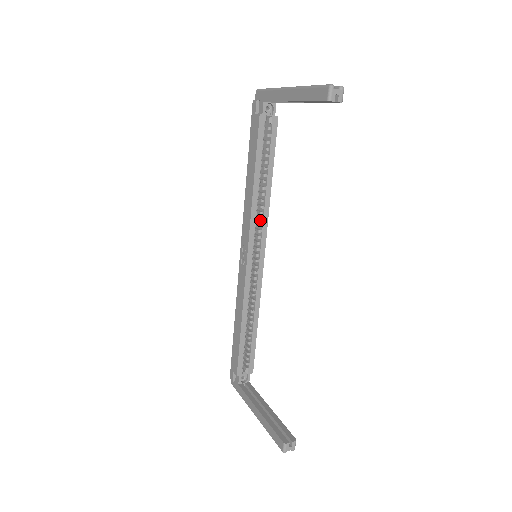
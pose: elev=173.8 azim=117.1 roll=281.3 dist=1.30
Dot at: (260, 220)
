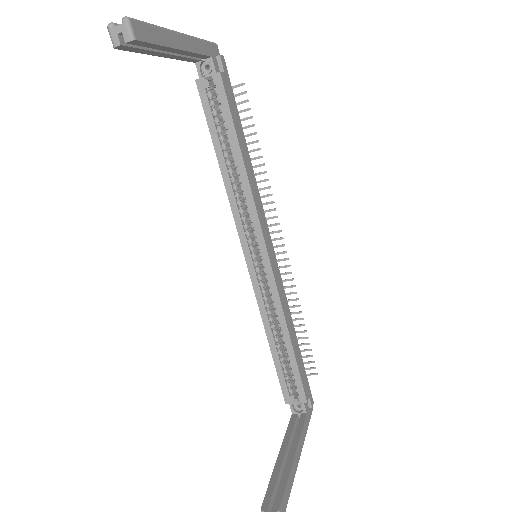
Dot at: (247, 210)
